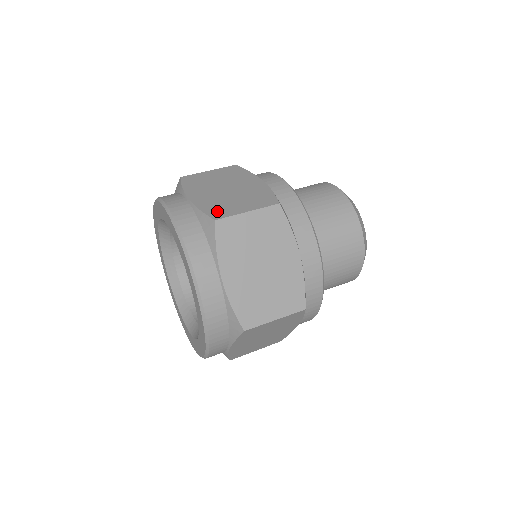
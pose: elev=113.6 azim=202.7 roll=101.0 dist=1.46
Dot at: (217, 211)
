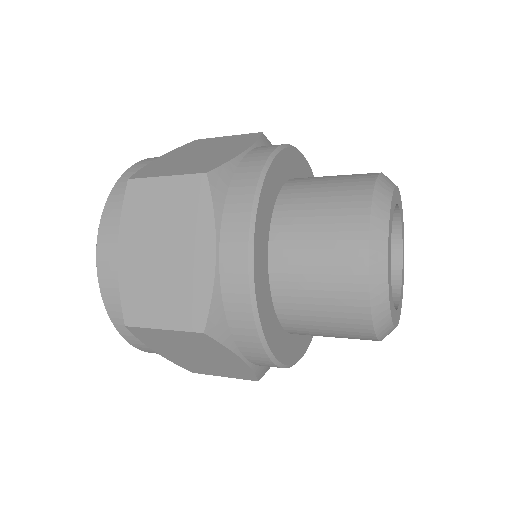
Dot at: (133, 307)
